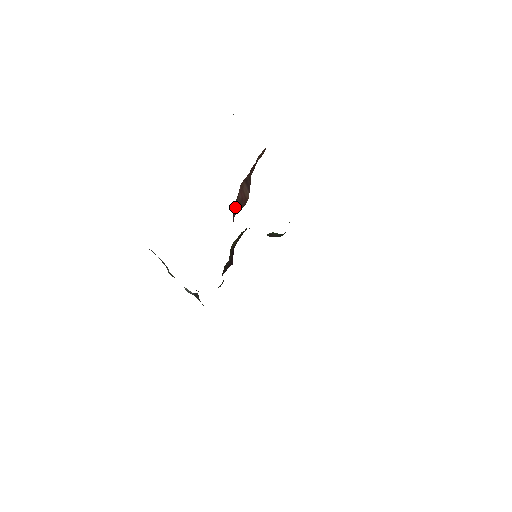
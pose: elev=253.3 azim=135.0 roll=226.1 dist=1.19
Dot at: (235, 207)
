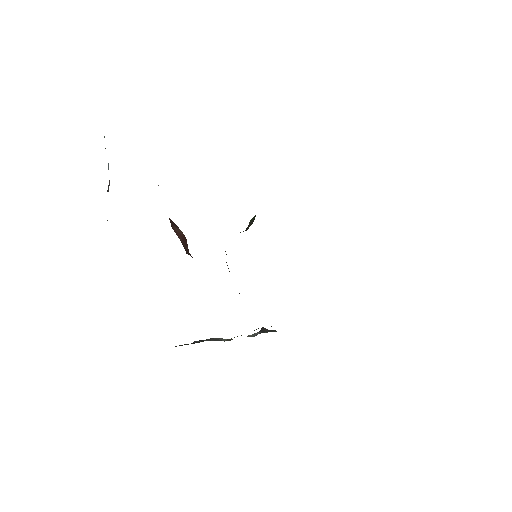
Dot at: (186, 251)
